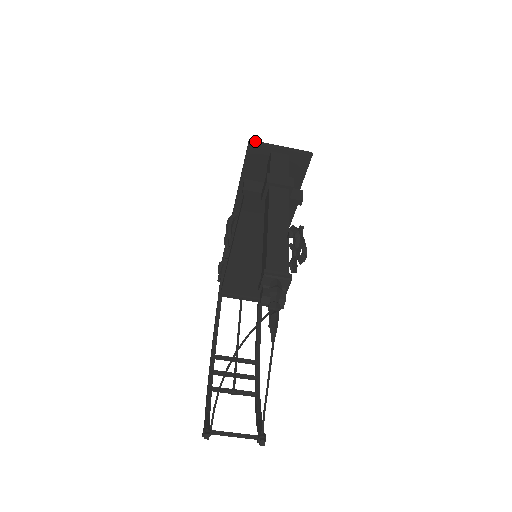
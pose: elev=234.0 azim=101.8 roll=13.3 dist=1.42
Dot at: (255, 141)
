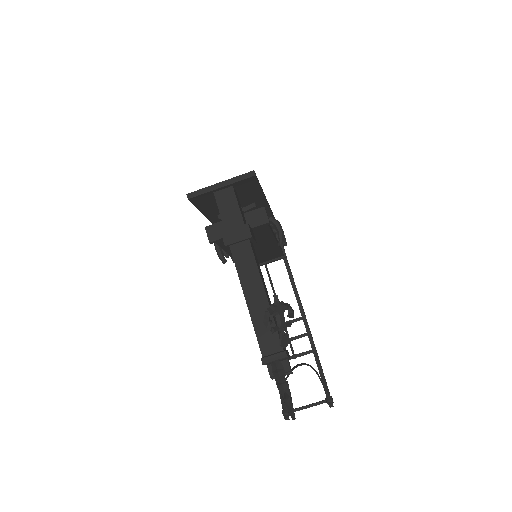
Dot at: (193, 193)
